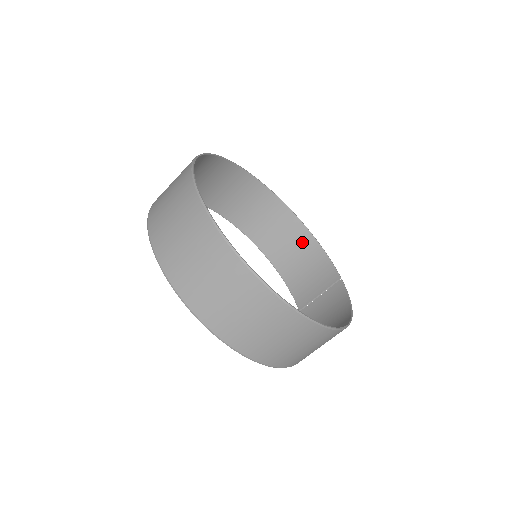
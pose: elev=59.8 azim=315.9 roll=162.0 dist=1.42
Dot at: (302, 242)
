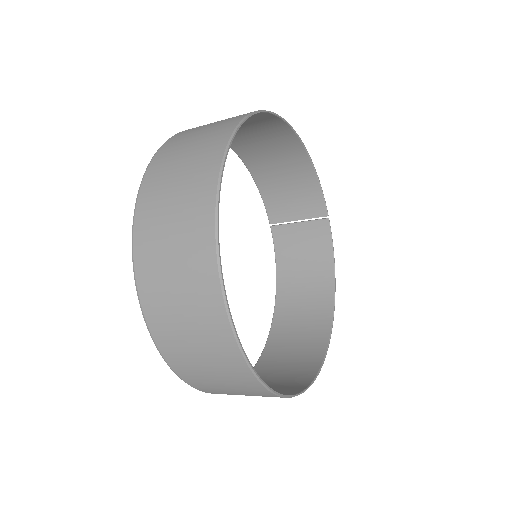
Dot at: (293, 159)
